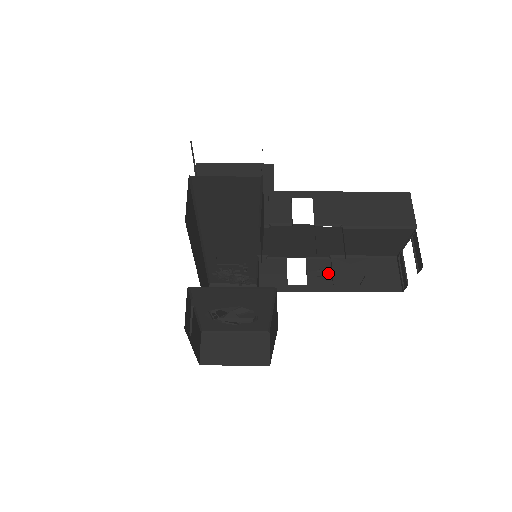
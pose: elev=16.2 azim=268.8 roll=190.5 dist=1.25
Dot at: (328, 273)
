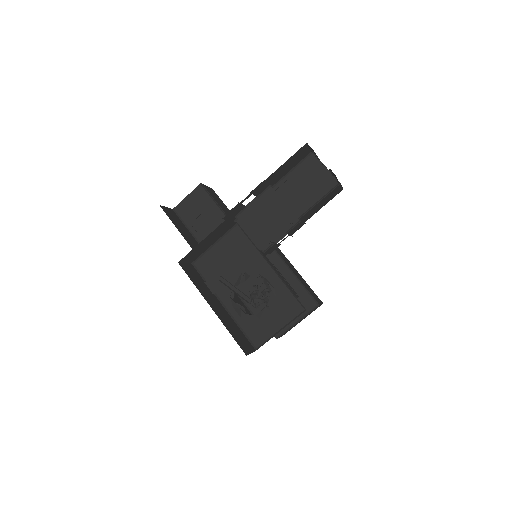
Dot at: occluded
